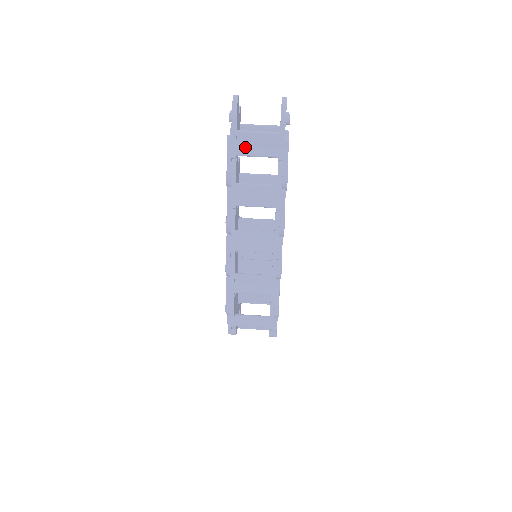
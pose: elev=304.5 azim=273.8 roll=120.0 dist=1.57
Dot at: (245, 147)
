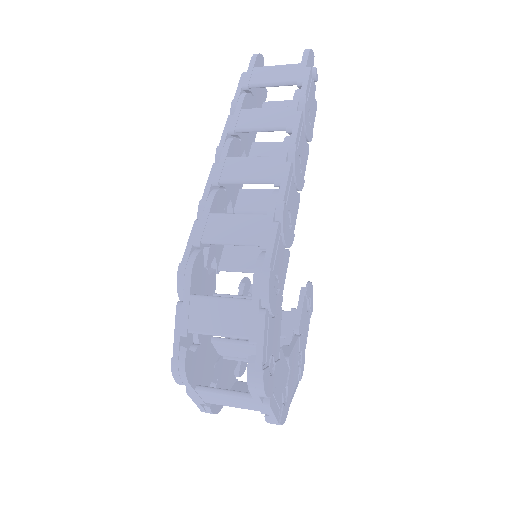
Dot at: (260, 77)
